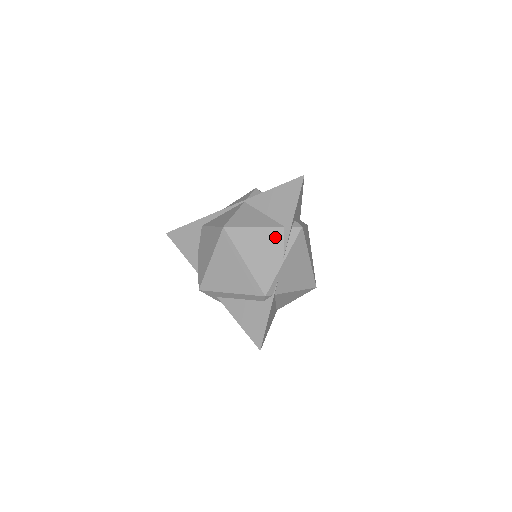
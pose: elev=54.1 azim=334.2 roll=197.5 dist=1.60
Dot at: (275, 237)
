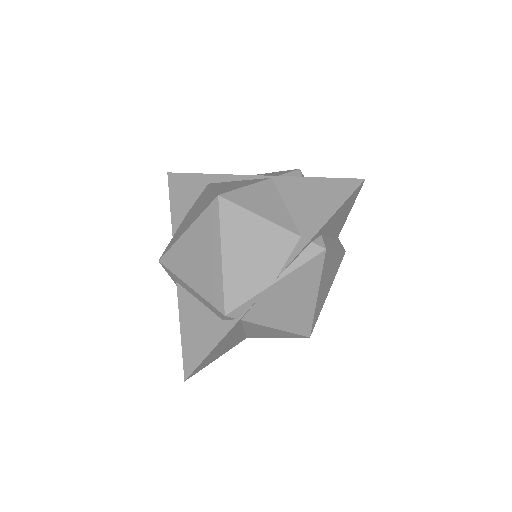
Dot at: (281, 244)
